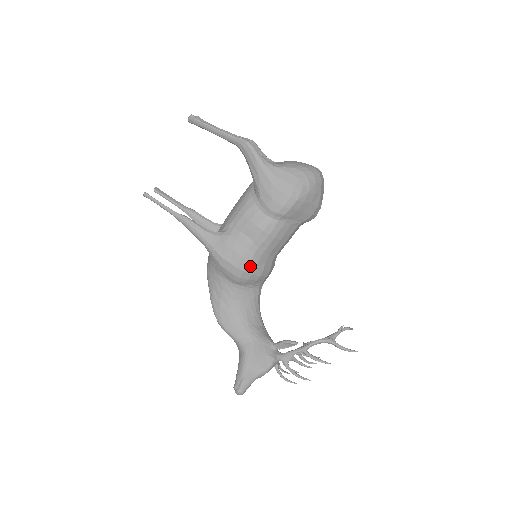
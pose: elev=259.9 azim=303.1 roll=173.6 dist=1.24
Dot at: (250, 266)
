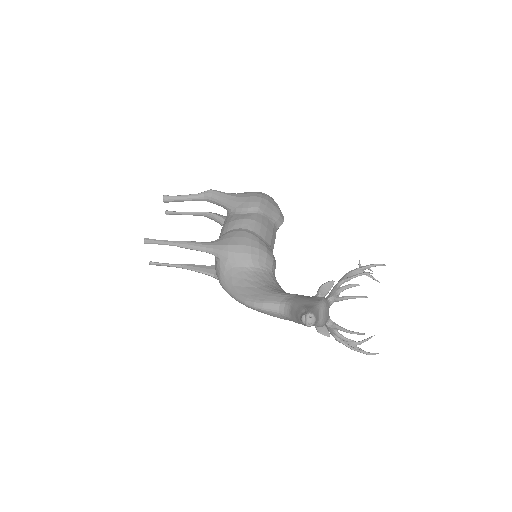
Dot at: (254, 242)
